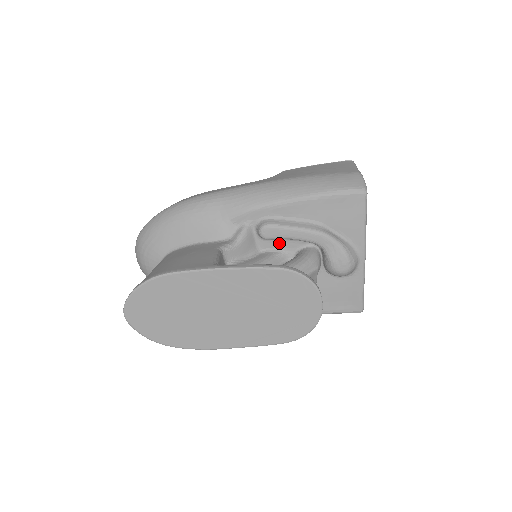
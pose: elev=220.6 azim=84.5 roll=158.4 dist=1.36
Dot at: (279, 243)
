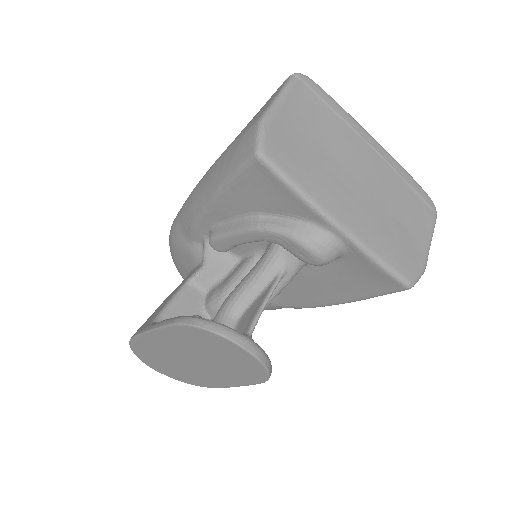
Dot at: (246, 246)
